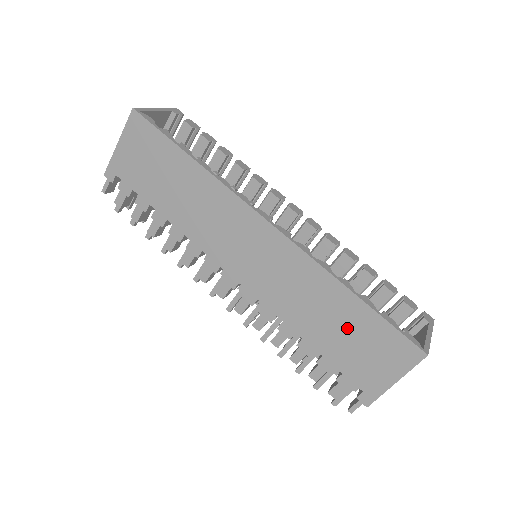
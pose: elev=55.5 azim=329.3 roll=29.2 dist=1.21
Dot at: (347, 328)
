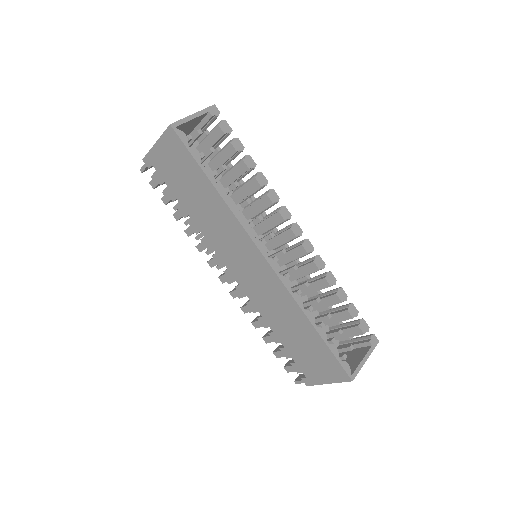
Dot at: (304, 342)
